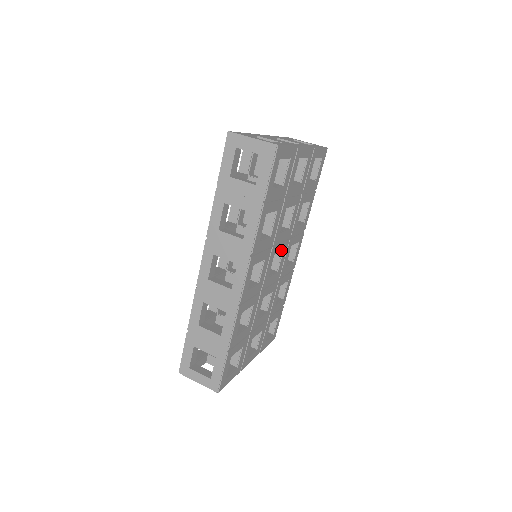
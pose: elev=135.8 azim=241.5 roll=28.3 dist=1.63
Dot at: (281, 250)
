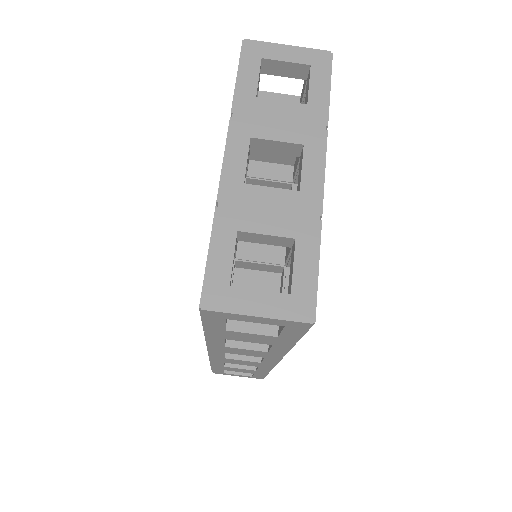
Dot at: occluded
